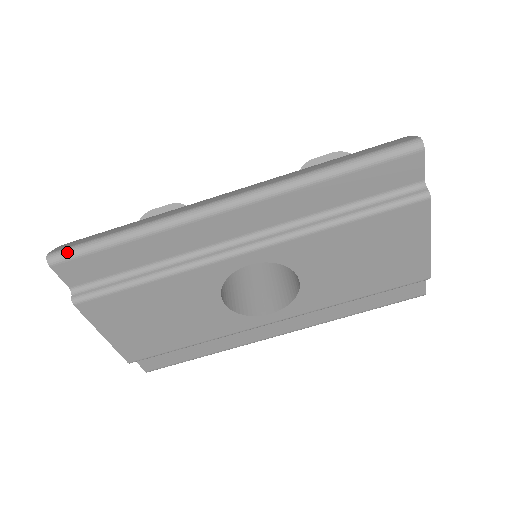
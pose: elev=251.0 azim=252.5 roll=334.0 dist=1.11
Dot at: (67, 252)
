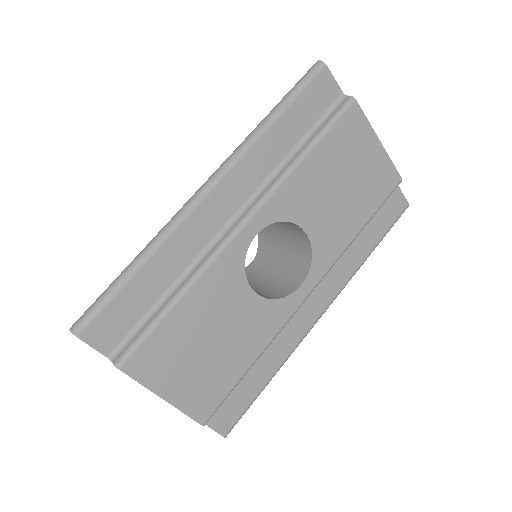
Dot at: (88, 313)
